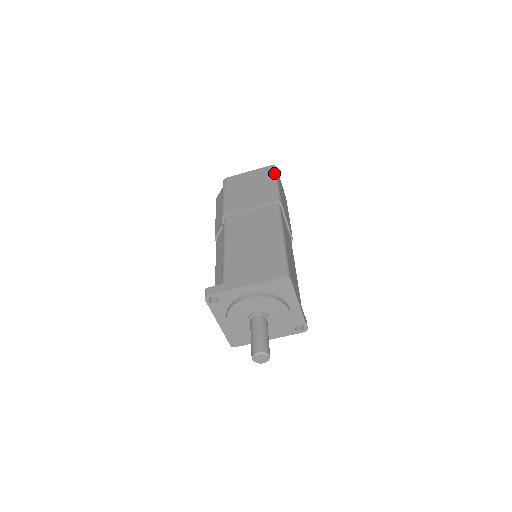
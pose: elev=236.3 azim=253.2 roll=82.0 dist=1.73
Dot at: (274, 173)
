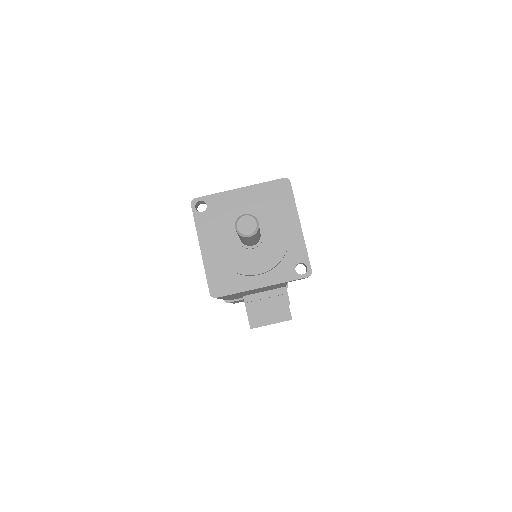
Dot at: occluded
